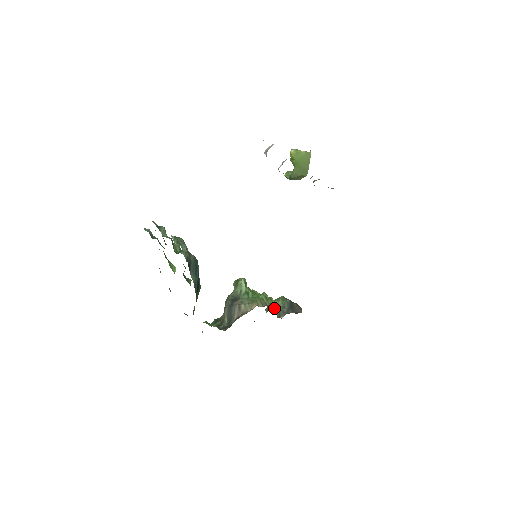
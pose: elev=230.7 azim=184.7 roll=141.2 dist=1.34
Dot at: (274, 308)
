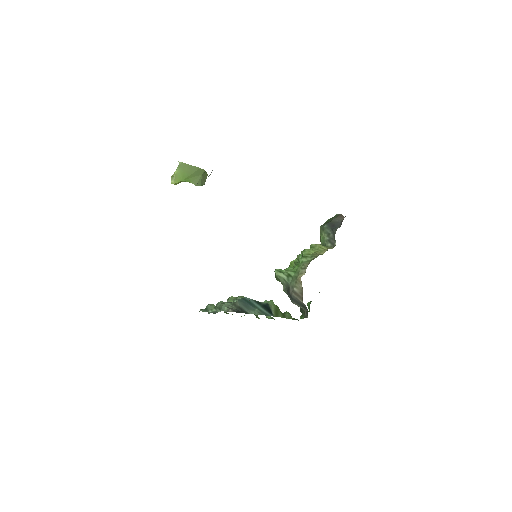
Dot at: (321, 250)
